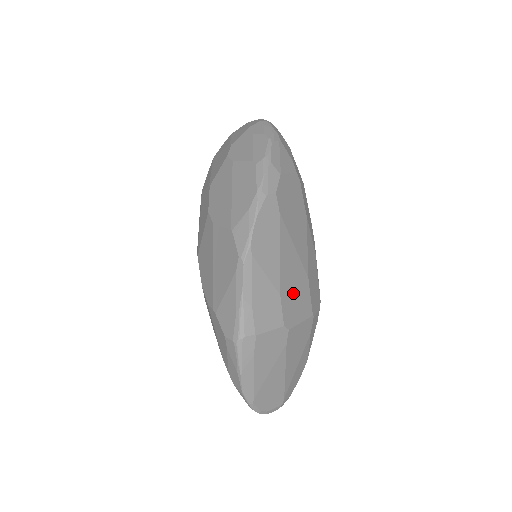
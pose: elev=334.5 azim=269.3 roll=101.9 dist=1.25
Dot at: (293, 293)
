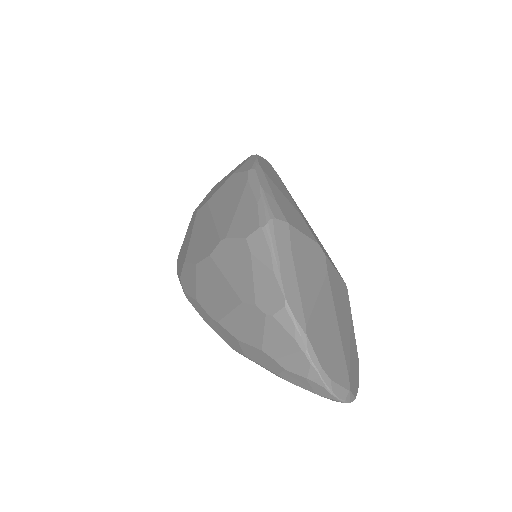
Dot at: (315, 236)
